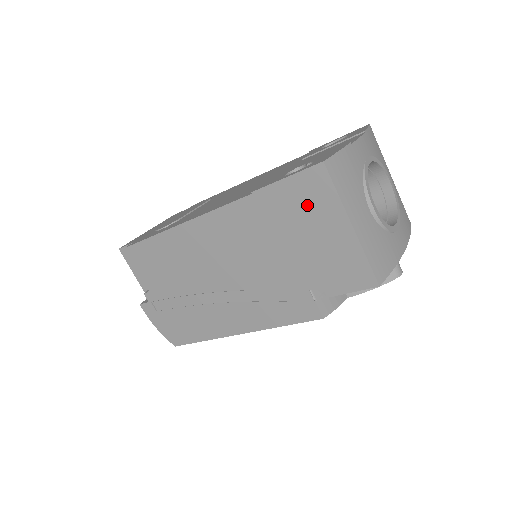
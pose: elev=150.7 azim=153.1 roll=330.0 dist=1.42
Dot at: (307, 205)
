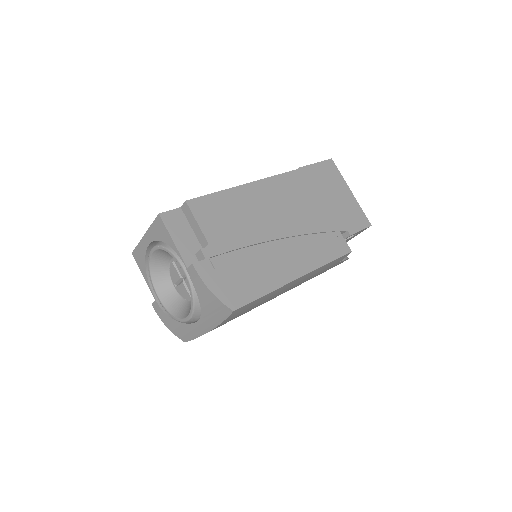
Dot at: (329, 179)
